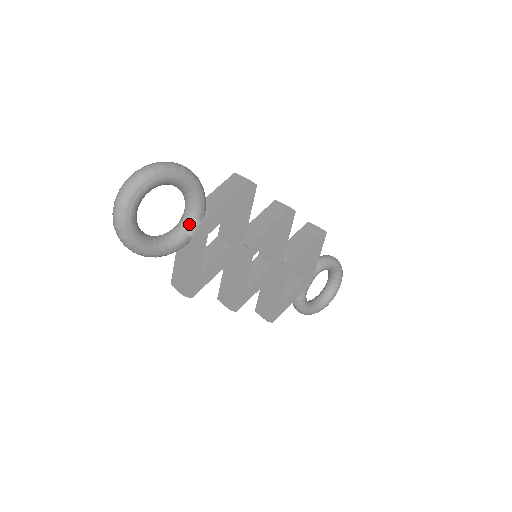
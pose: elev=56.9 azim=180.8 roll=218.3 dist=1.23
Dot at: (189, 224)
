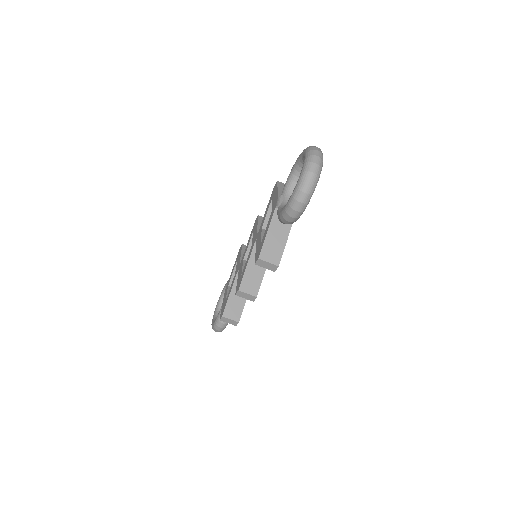
Dot at: occluded
